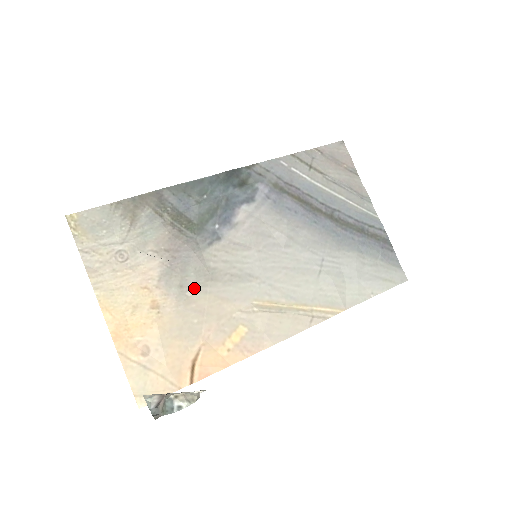
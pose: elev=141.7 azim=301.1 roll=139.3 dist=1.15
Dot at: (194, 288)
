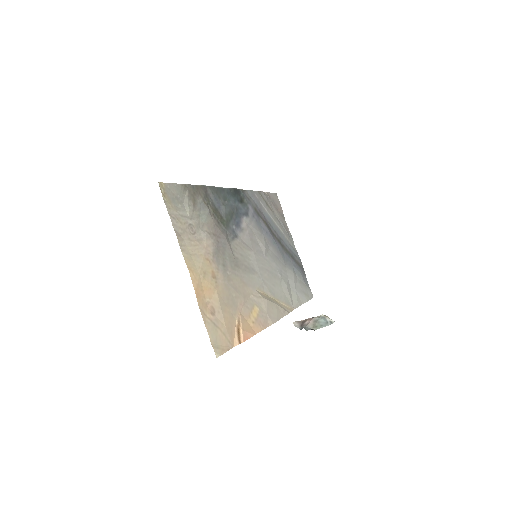
Dot at: (230, 269)
